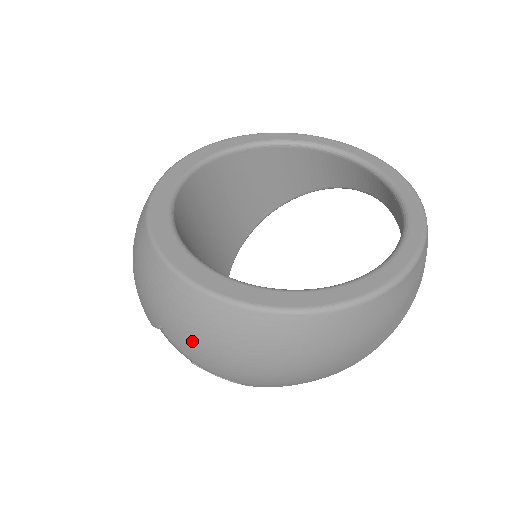
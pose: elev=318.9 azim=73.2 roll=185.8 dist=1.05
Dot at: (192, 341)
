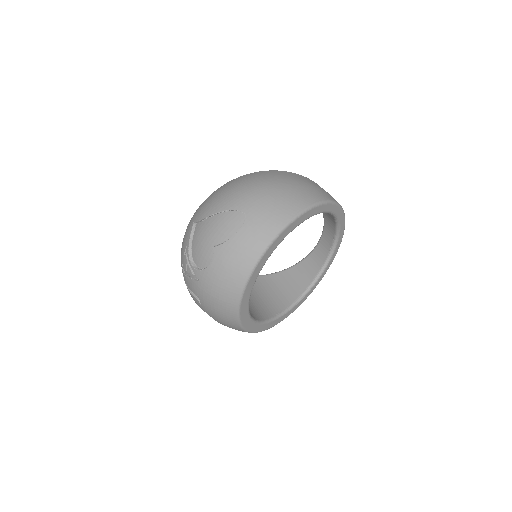
Dot at: (209, 203)
